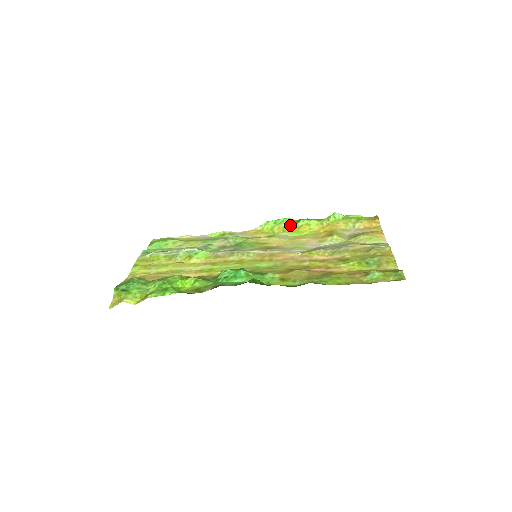
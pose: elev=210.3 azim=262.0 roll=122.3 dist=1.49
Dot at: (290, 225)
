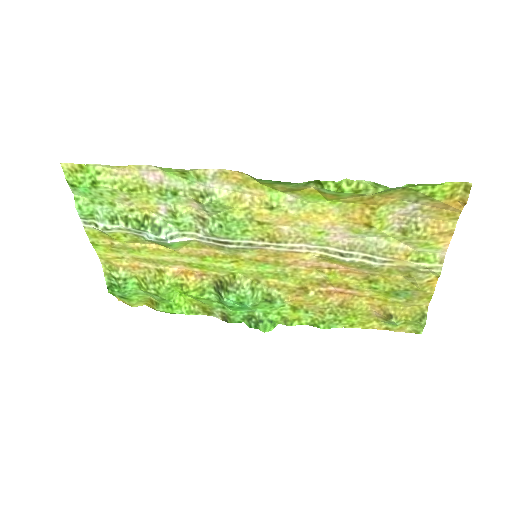
Dot at: (304, 188)
